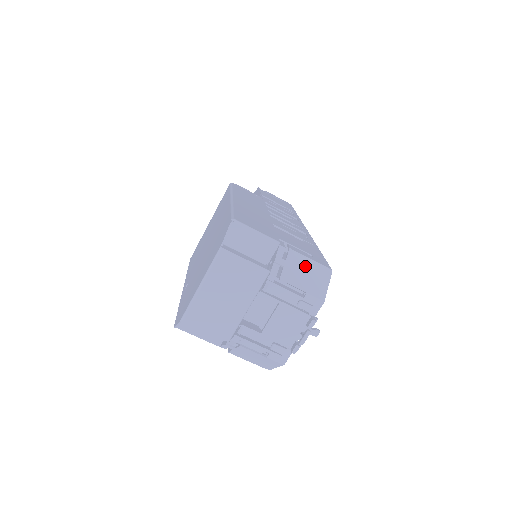
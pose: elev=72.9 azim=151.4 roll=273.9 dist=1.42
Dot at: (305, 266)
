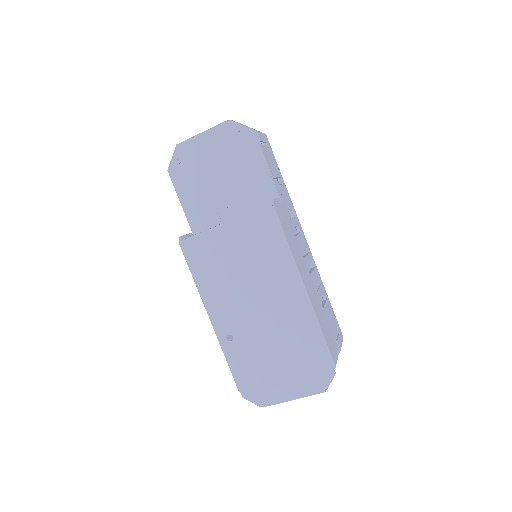
Dot at: occluded
